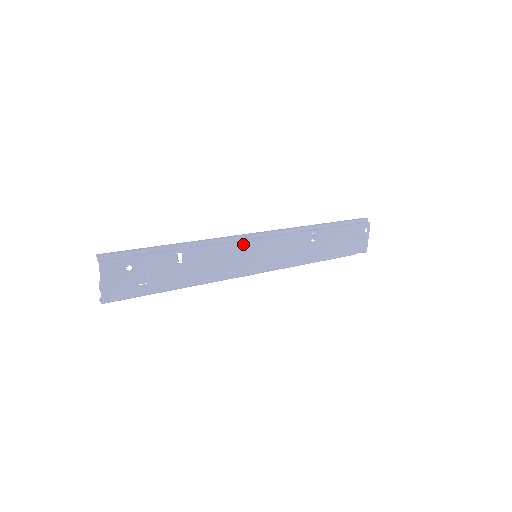
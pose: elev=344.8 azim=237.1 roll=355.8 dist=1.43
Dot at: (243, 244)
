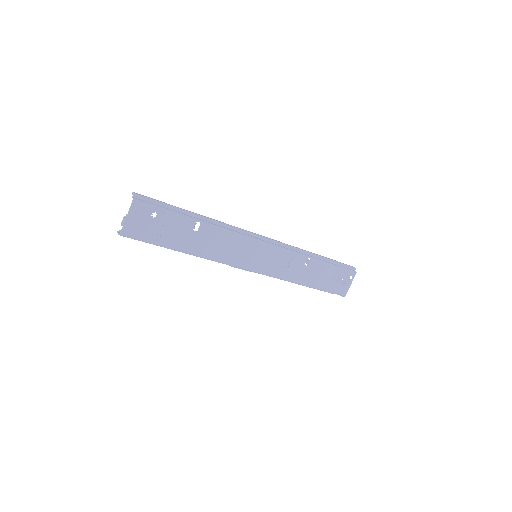
Dot at: (251, 240)
